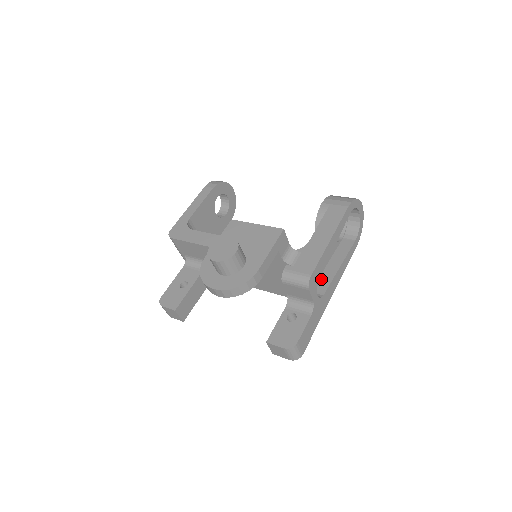
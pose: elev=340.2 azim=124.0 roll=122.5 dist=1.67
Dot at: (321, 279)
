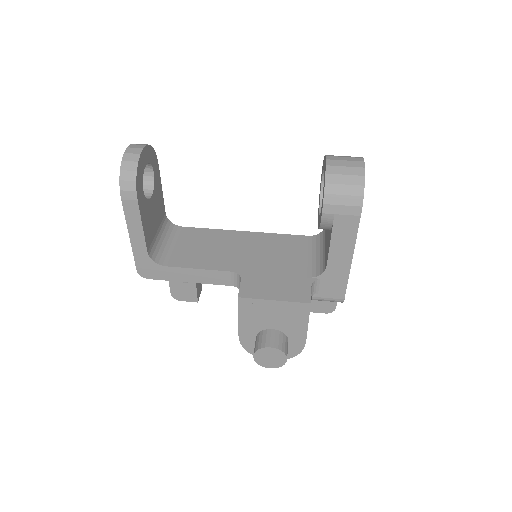
Dot at: occluded
